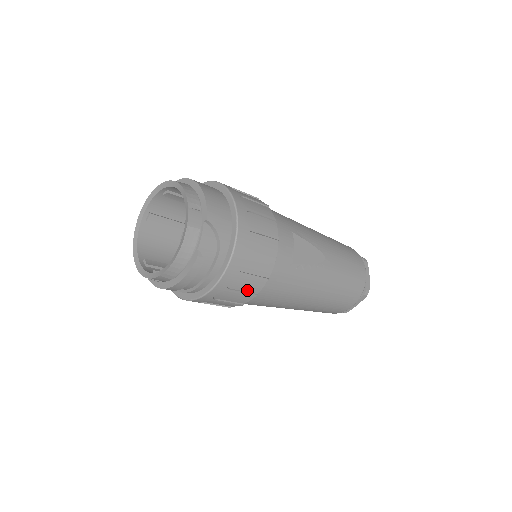
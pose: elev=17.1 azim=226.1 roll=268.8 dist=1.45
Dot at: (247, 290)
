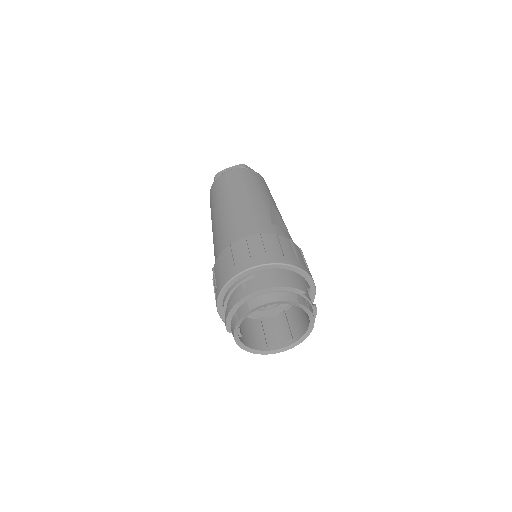
Dot at: occluded
